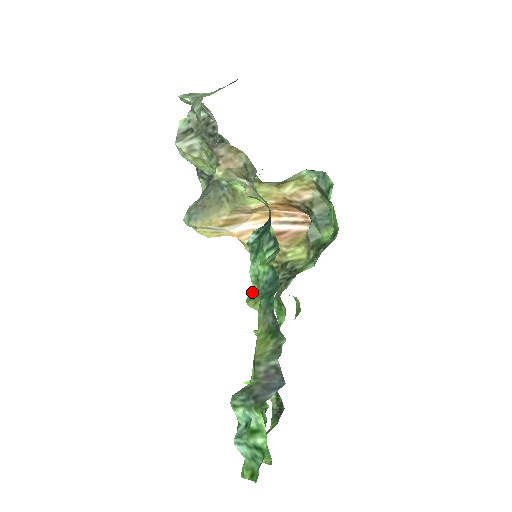
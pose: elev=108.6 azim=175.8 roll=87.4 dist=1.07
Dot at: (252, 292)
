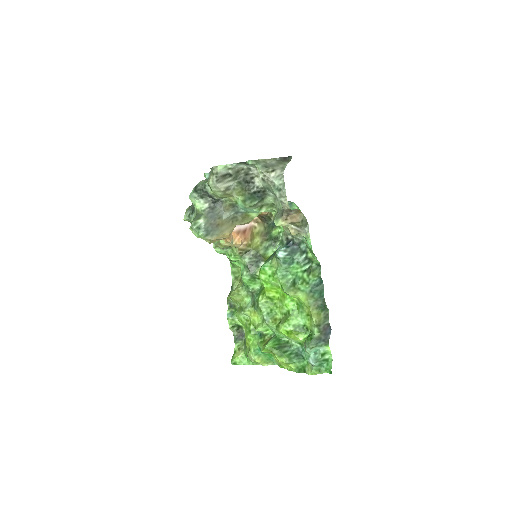
Dot at: (285, 286)
